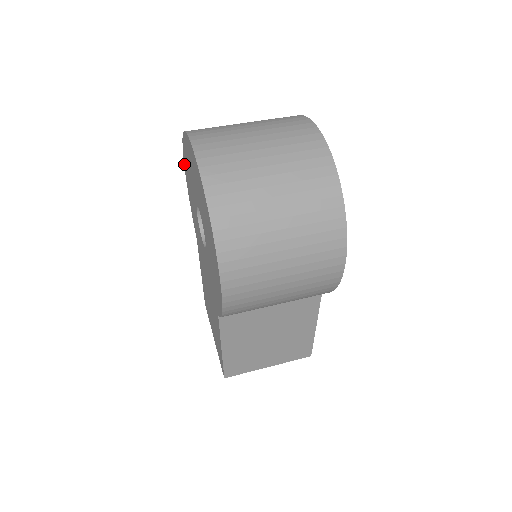
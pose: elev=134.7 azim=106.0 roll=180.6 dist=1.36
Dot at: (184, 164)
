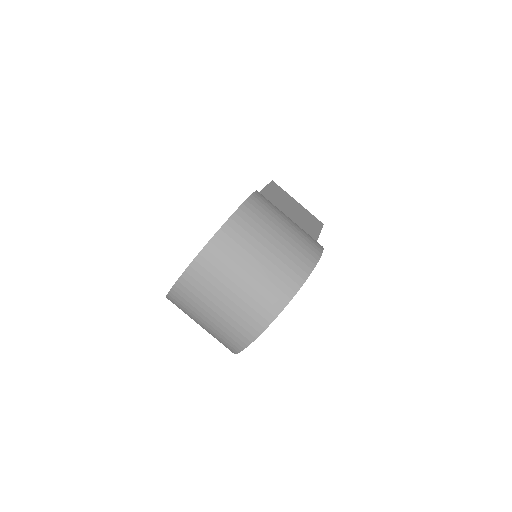
Dot at: (247, 198)
